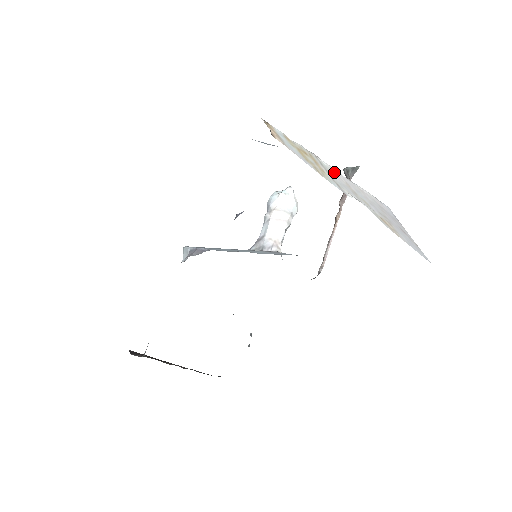
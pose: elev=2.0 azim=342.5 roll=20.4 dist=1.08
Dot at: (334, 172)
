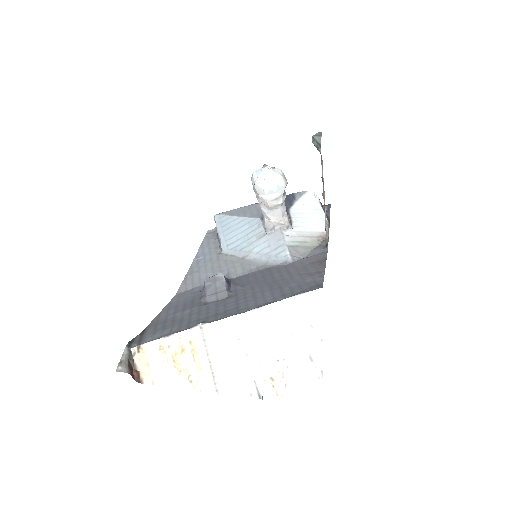
Dot at: (224, 332)
